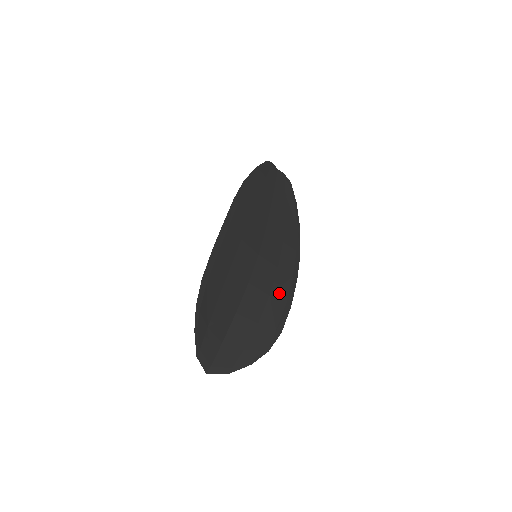
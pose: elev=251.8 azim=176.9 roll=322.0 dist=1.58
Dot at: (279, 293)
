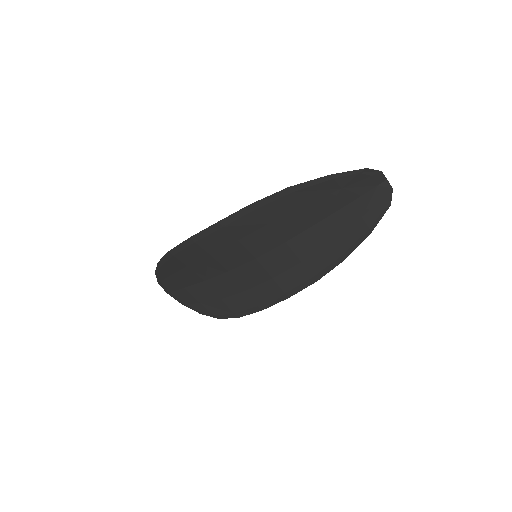
Dot at: (257, 295)
